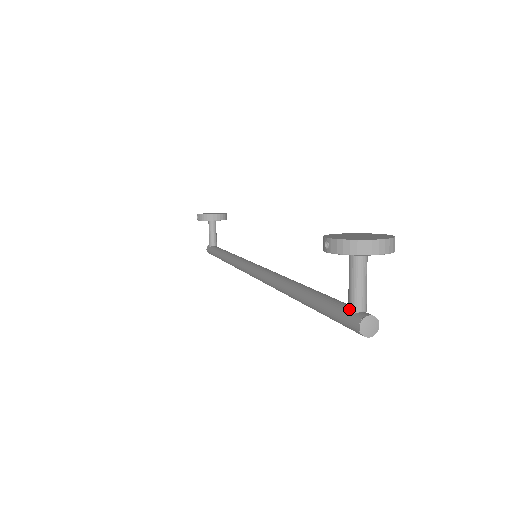
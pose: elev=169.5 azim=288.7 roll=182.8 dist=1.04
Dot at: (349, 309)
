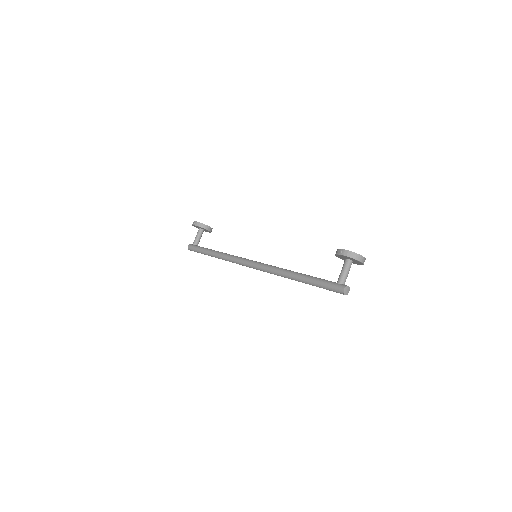
Dot at: (339, 282)
